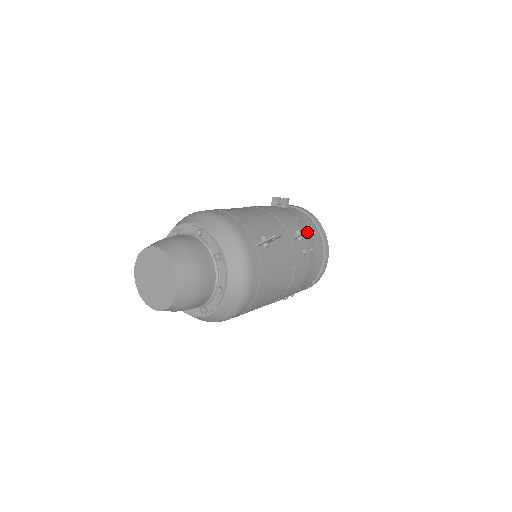
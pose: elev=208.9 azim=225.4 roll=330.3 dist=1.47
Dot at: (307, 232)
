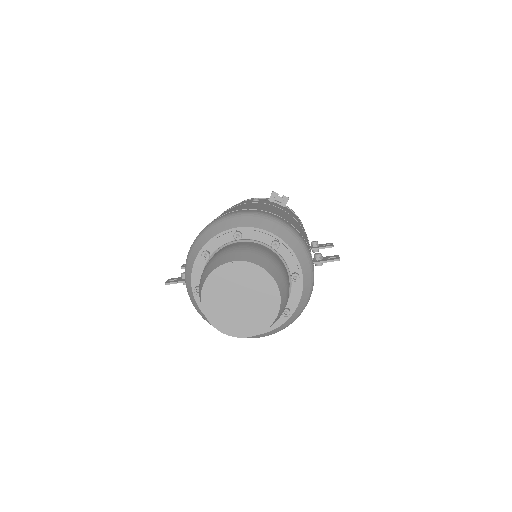
Dot at: (329, 246)
